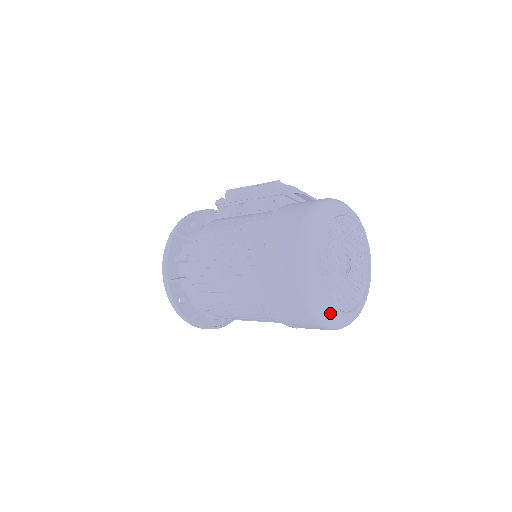
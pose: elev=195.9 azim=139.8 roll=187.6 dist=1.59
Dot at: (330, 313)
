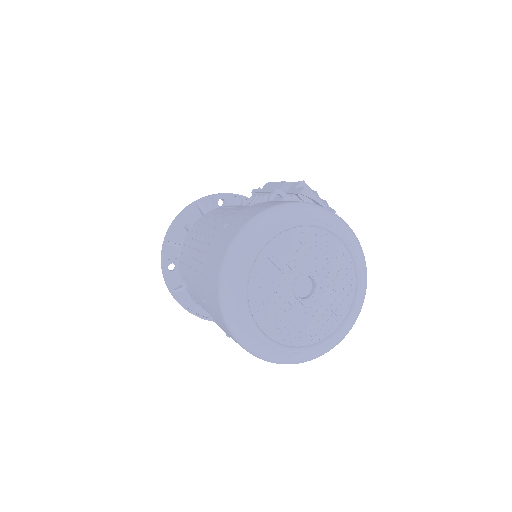
Dot at: (245, 326)
